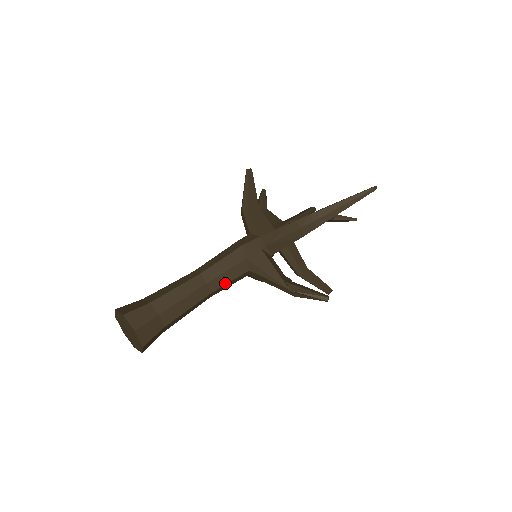
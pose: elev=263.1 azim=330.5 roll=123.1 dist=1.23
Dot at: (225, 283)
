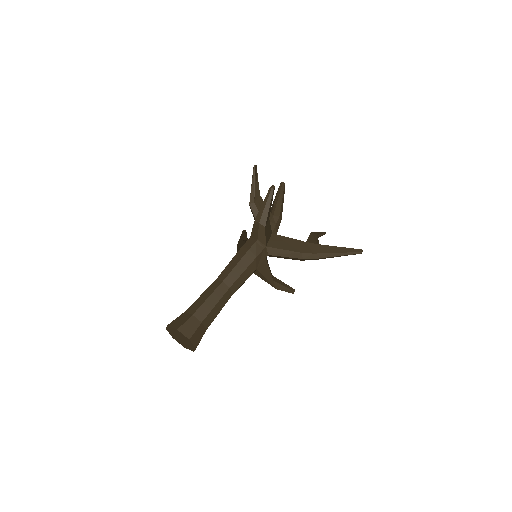
Dot at: occluded
